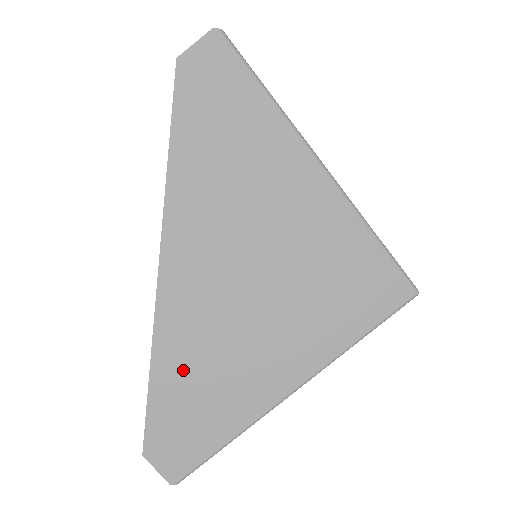
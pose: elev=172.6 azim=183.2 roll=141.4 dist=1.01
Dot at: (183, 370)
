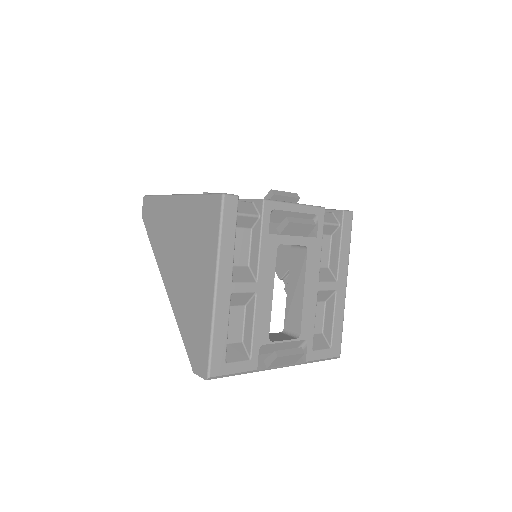
Dot at: (185, 319)
